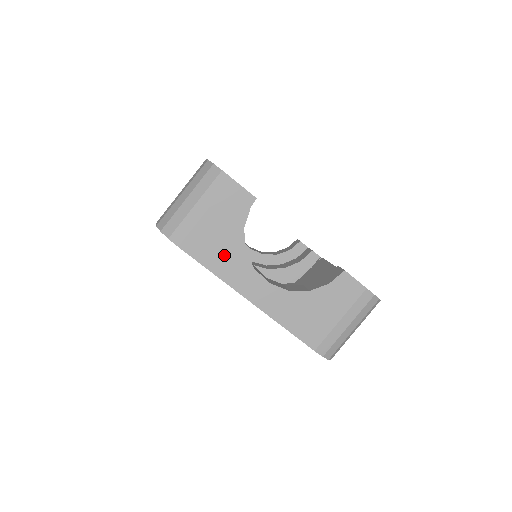
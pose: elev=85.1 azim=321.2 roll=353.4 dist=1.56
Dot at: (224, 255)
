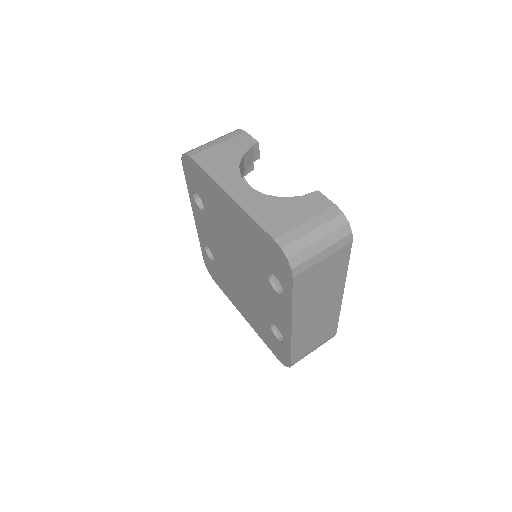
Dot at: (221, 166)
